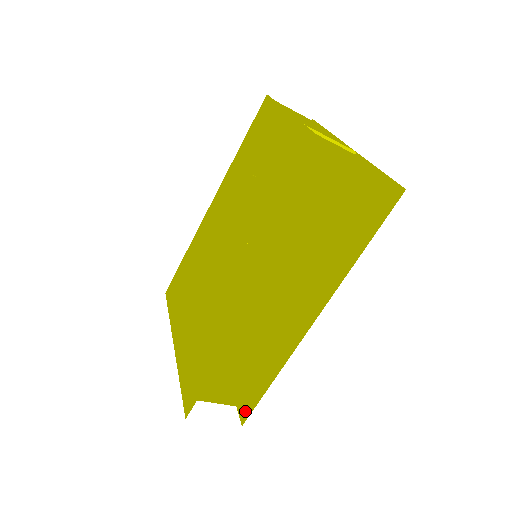
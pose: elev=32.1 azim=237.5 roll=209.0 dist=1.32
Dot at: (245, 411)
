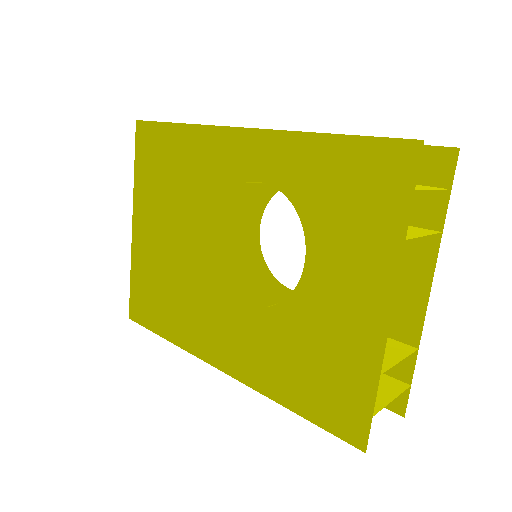
Dot at: occluded
